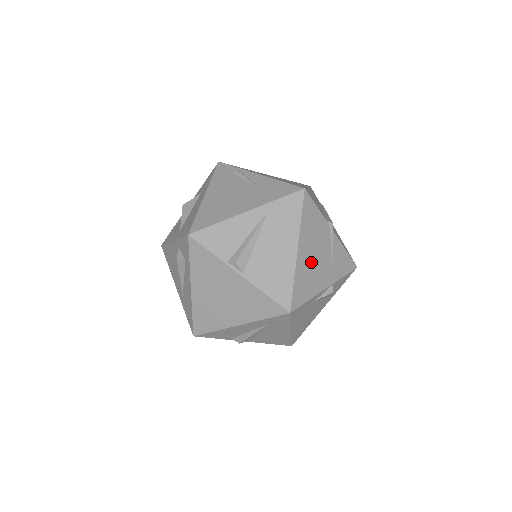
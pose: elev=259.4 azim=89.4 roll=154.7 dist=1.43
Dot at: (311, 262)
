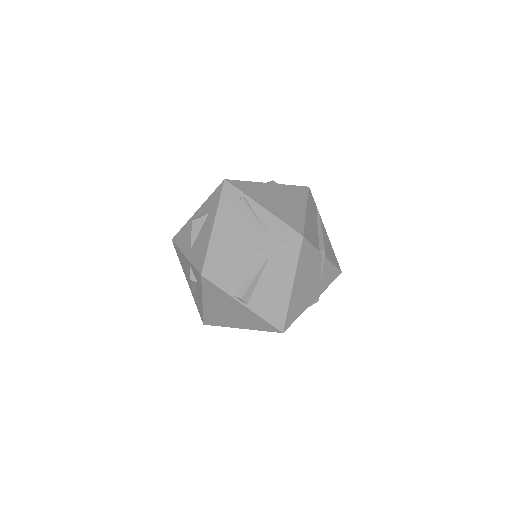
Dot at: (303, 289)
